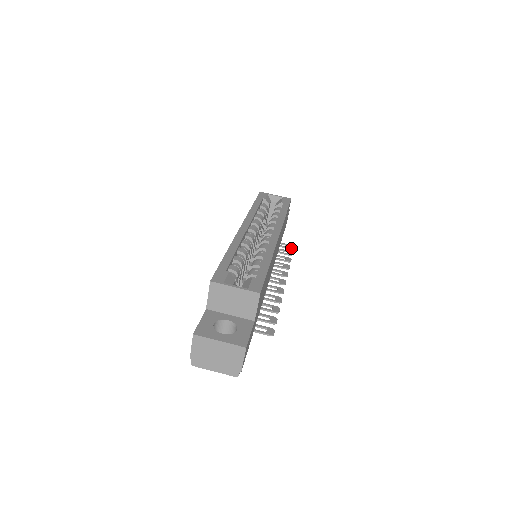
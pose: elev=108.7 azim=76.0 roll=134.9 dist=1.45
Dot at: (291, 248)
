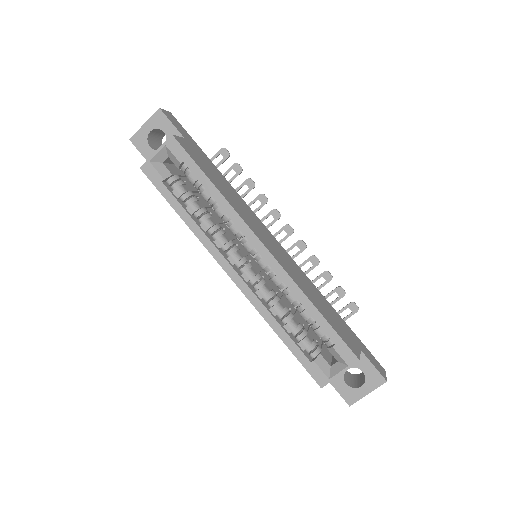
Dot at: (228, 157)
